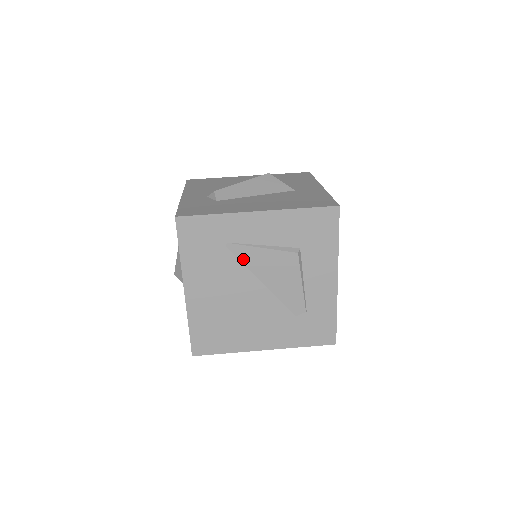
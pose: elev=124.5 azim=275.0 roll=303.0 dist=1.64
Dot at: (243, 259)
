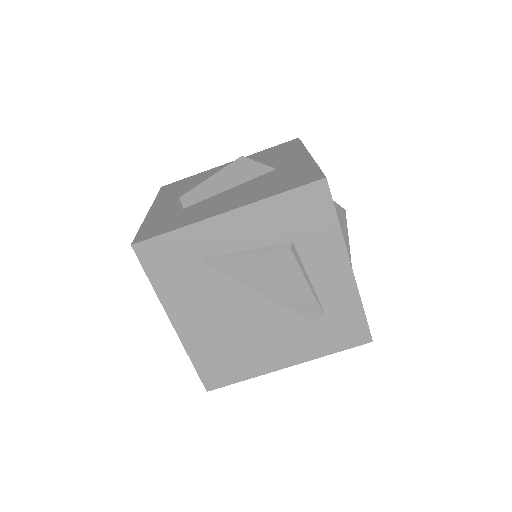
Dot at: (227, 272)
